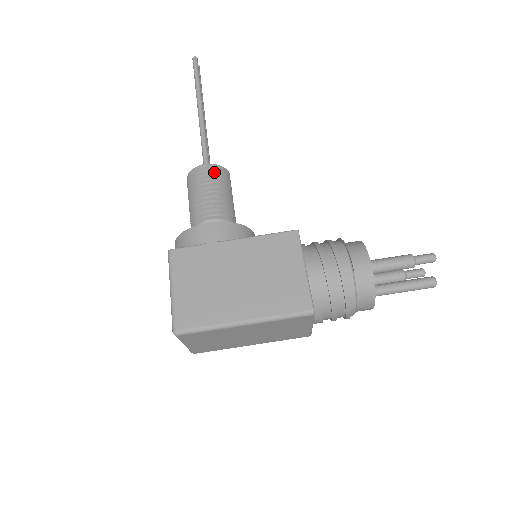
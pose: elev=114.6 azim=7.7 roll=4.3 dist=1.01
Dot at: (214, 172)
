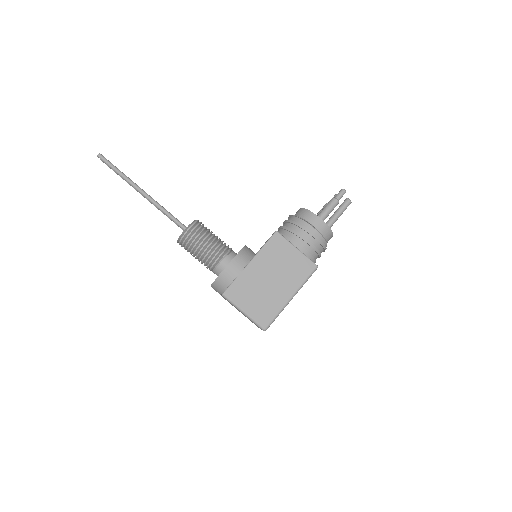
Dot at: (195, 229)
